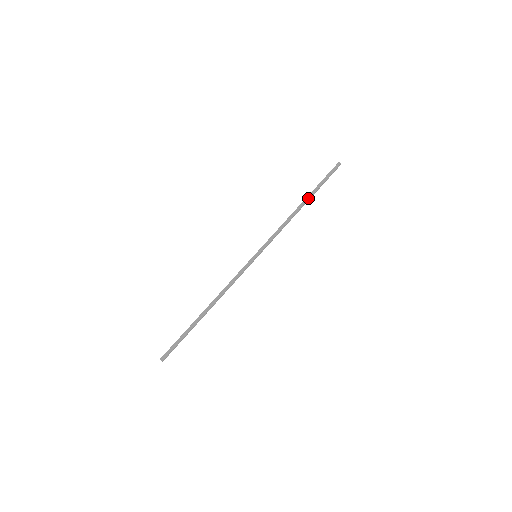
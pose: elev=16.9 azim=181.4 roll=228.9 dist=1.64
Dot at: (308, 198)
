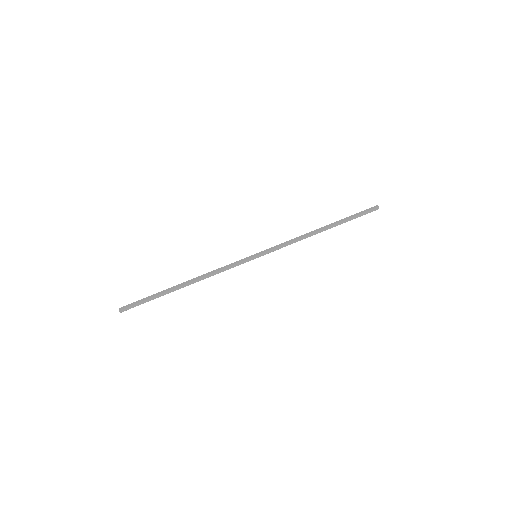
Dot at: (333, 226)
